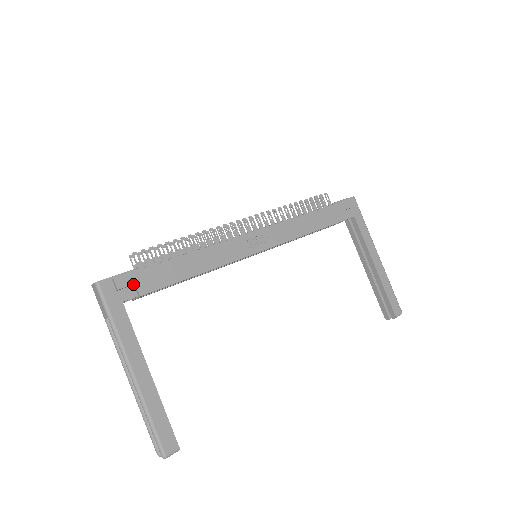
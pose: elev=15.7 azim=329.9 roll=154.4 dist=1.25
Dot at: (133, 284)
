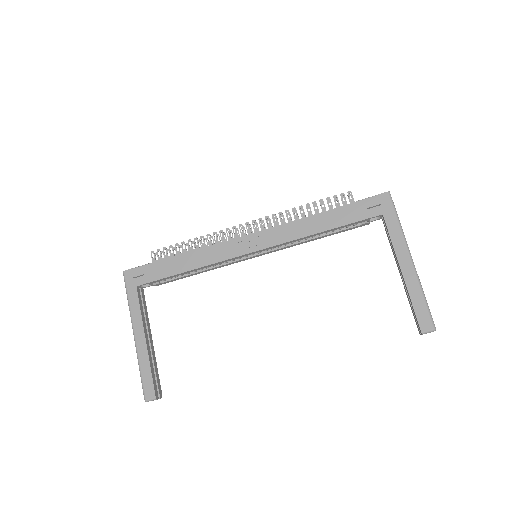
Dot at: (143, 274)
